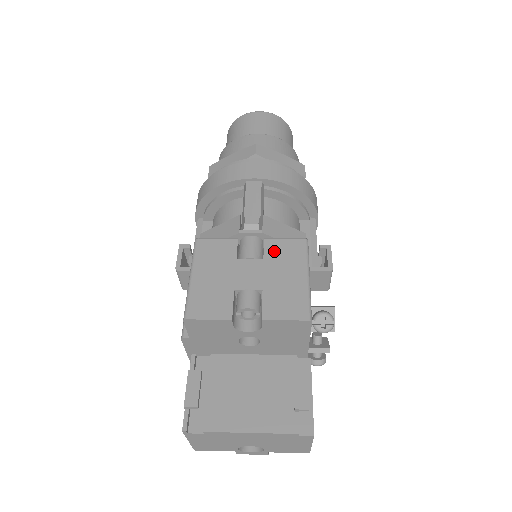
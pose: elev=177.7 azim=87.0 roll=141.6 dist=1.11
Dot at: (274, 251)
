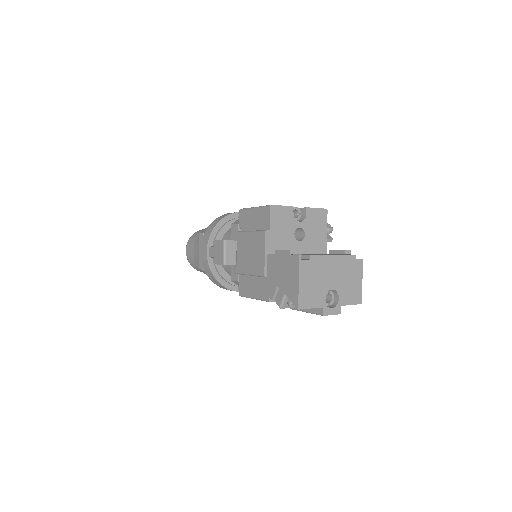
Dot at: occluded
